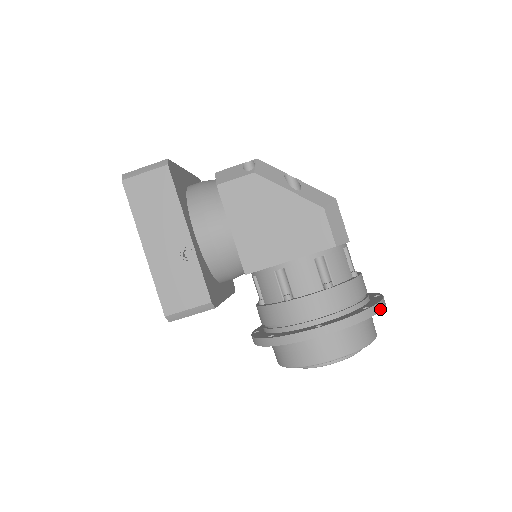
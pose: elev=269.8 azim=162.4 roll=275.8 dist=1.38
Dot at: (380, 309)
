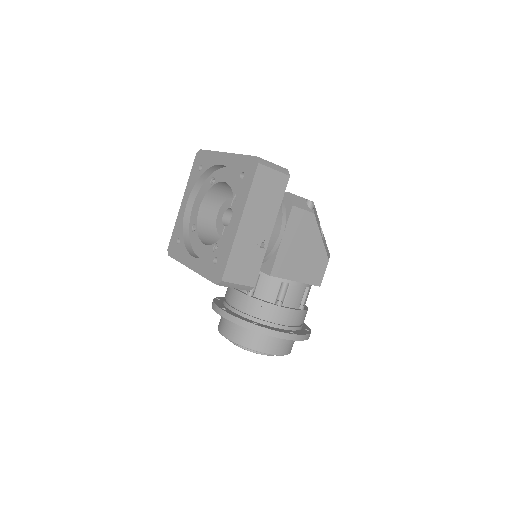
Dot at: occluded
